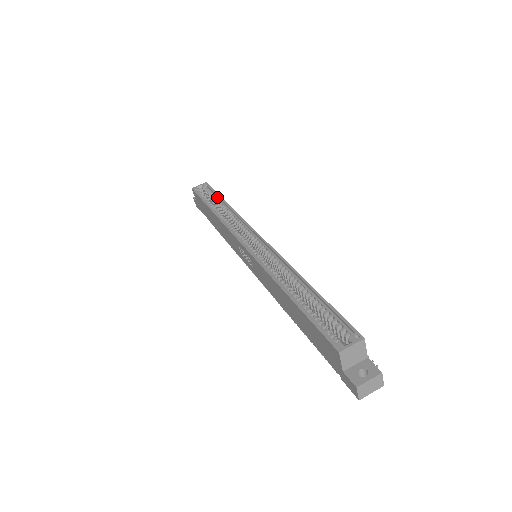
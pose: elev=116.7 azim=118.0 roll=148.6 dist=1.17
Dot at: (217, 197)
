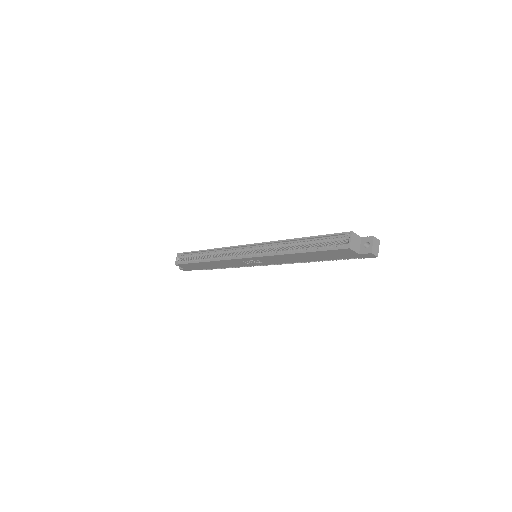
Dot at: (196, 253)
